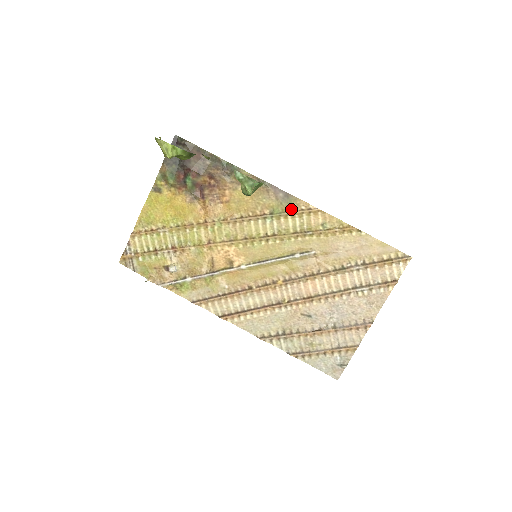
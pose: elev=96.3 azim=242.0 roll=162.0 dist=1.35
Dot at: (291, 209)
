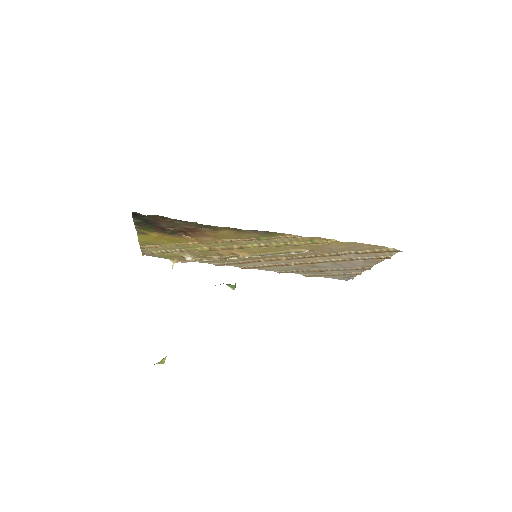
Dot at: (276, 237)
